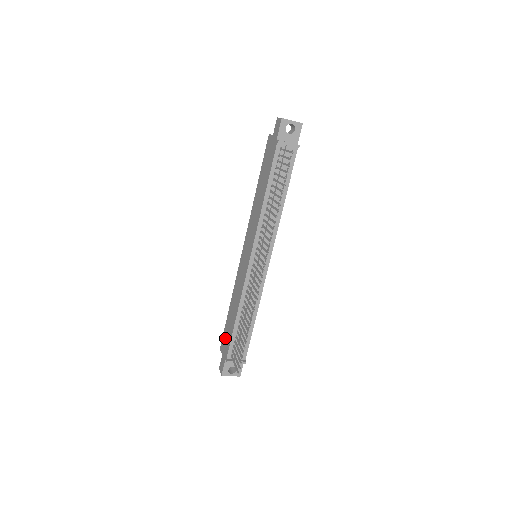
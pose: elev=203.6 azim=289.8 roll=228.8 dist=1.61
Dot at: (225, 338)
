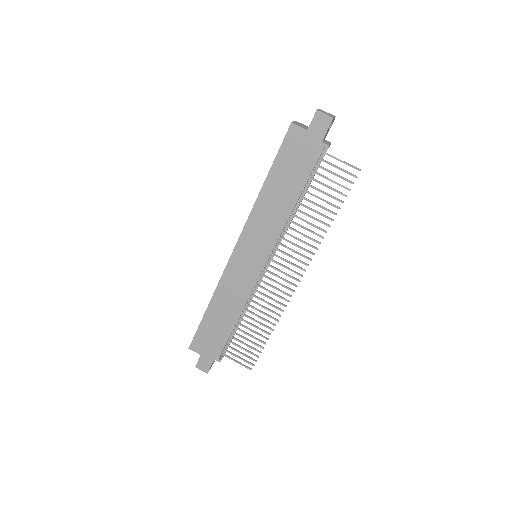
Dot at: (206, 339)
